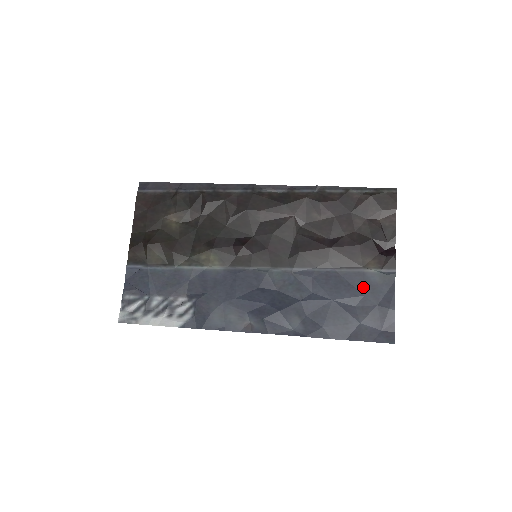
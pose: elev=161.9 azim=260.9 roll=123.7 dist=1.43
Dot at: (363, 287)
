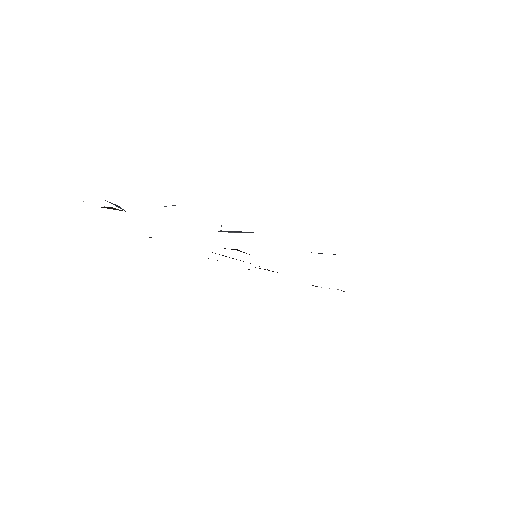
Dot at: occluded
